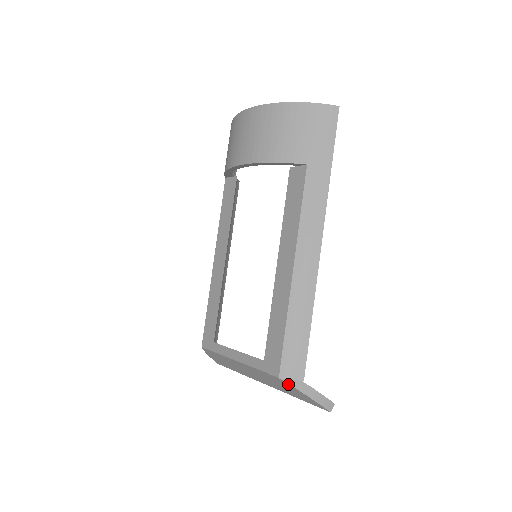
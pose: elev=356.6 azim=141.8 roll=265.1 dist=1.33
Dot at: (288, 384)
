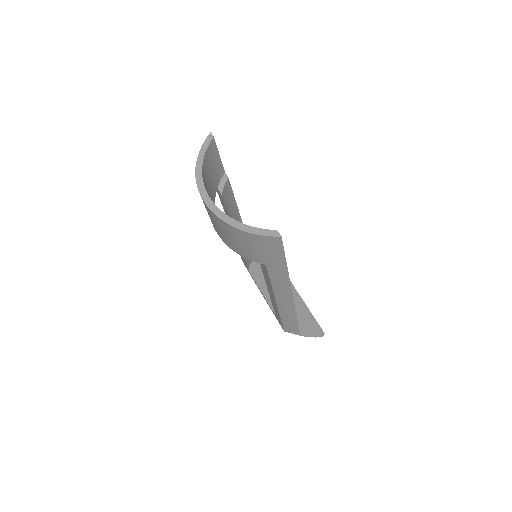
Dot at: occluded
